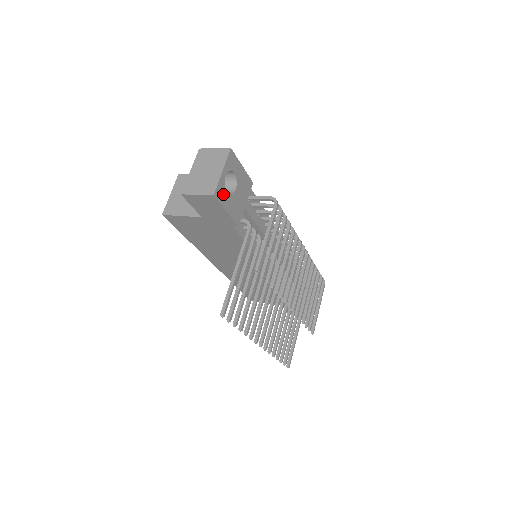
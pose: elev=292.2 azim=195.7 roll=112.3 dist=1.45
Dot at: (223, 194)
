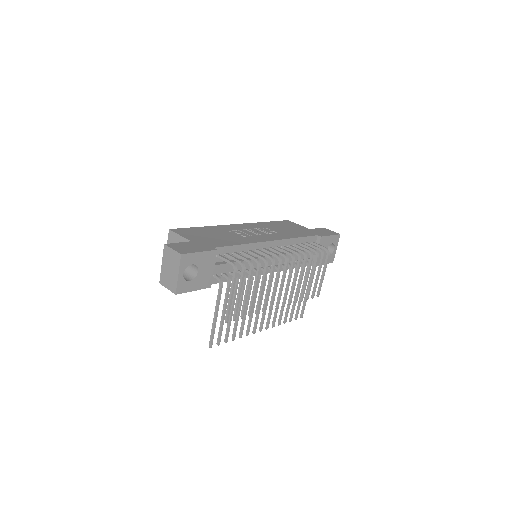
Dot at: (185, 285)
